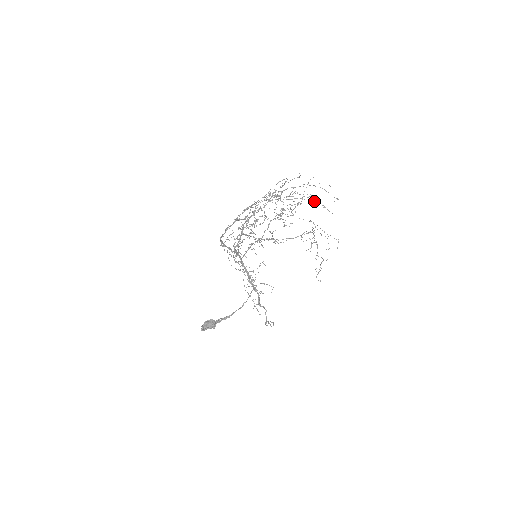
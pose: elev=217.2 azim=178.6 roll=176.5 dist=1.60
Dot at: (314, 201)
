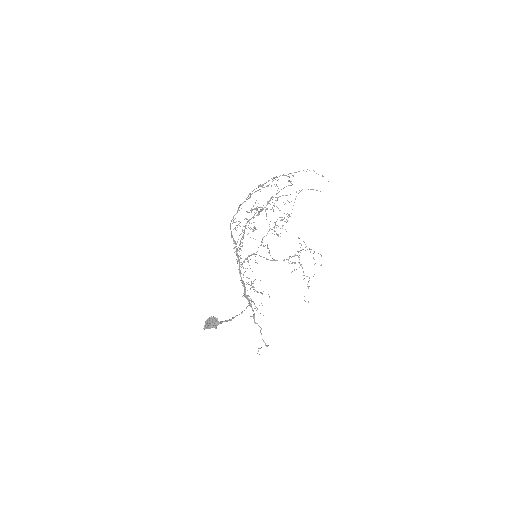
Dot at: occluded
